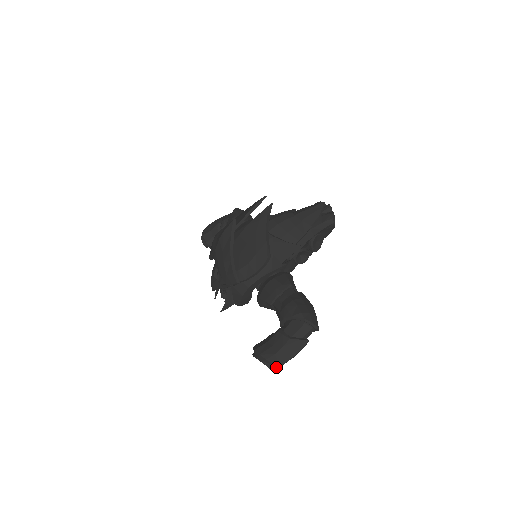
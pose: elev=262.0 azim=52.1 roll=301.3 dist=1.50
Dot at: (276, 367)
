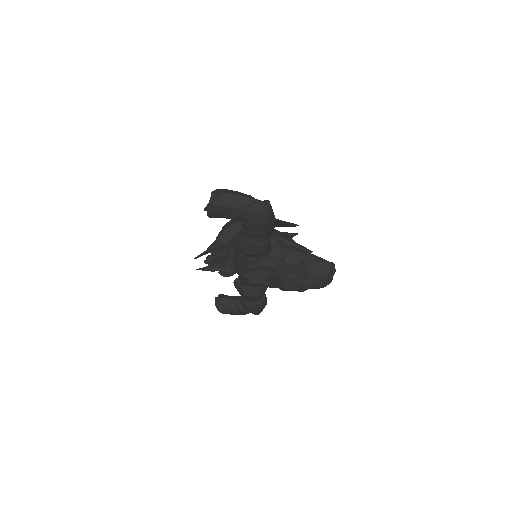
Dot at: (217, 194)
